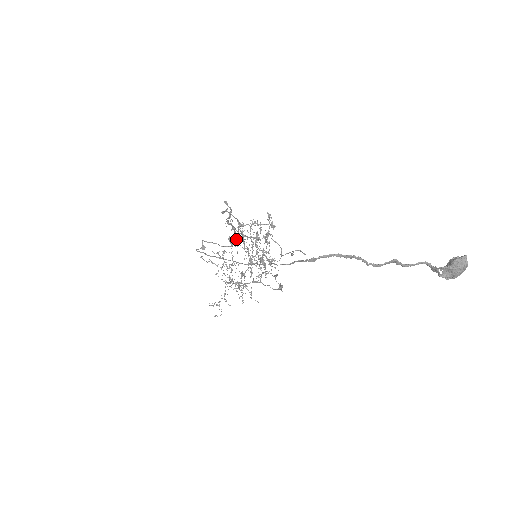
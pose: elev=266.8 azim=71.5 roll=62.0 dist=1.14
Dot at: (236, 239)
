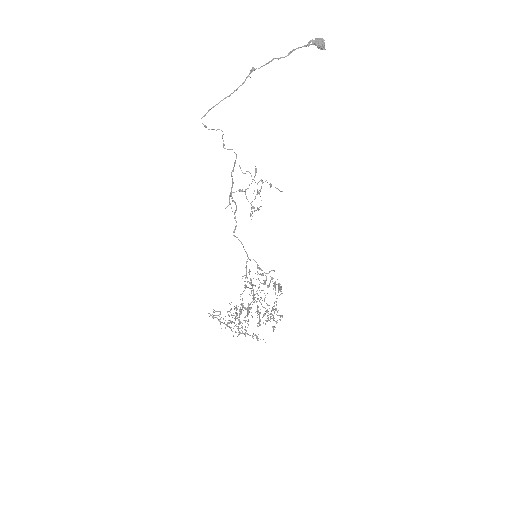
Dot at: (246, 287)
